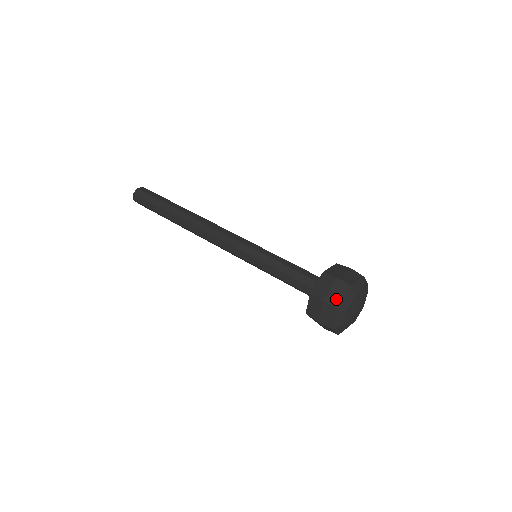
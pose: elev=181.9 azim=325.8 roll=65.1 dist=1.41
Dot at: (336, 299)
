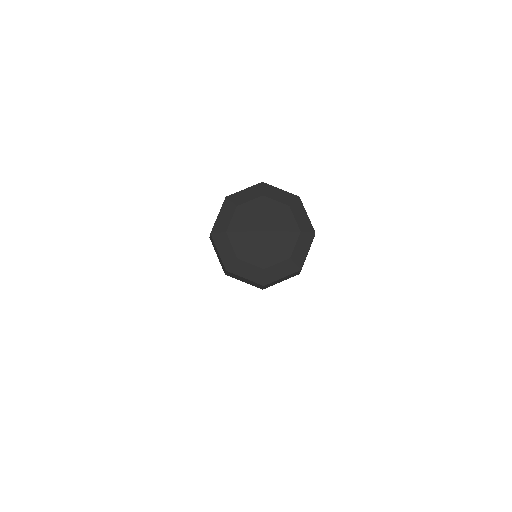
Dot at: (214, 224)
